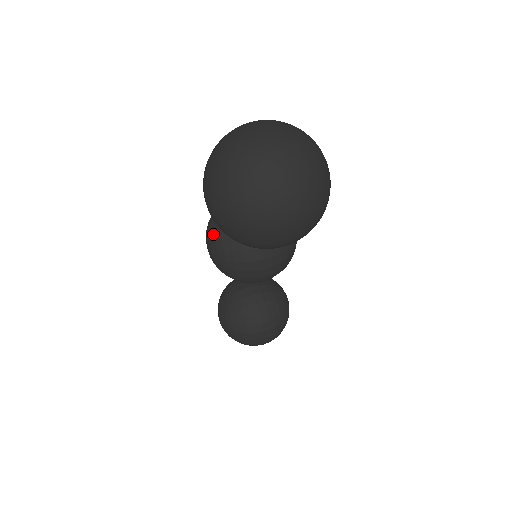
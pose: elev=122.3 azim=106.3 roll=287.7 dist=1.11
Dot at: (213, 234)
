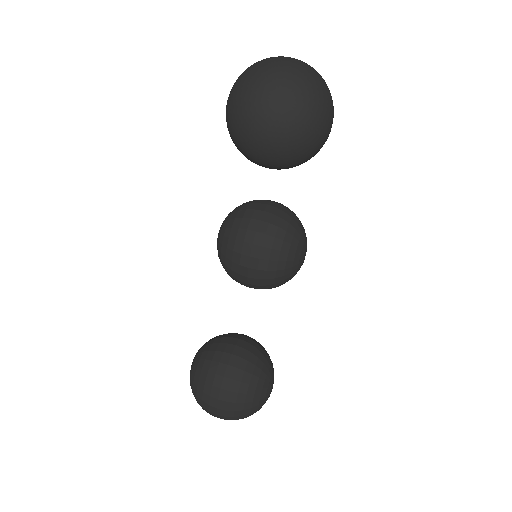
Dot at: (230, 212)
